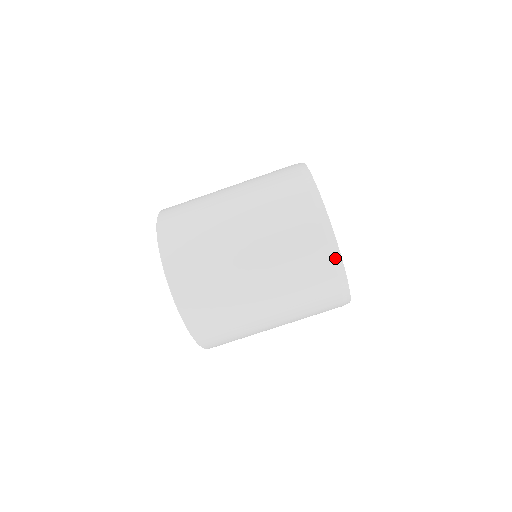
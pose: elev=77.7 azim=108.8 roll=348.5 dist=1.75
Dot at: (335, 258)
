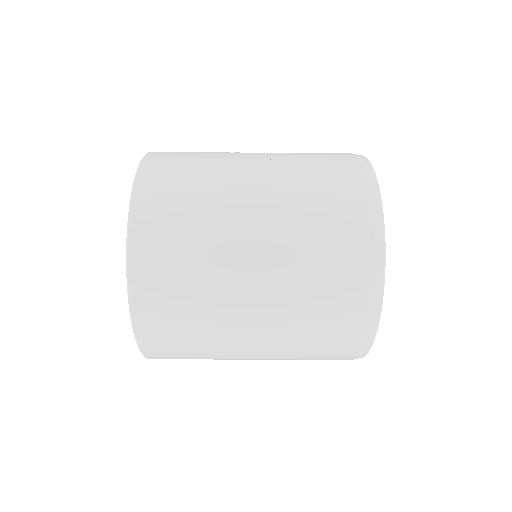
Dot at: occluded
